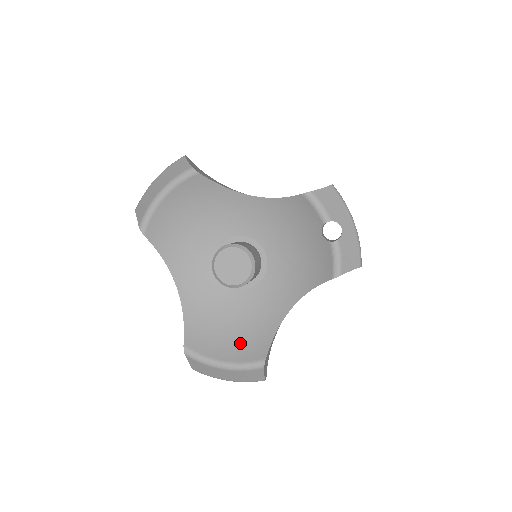
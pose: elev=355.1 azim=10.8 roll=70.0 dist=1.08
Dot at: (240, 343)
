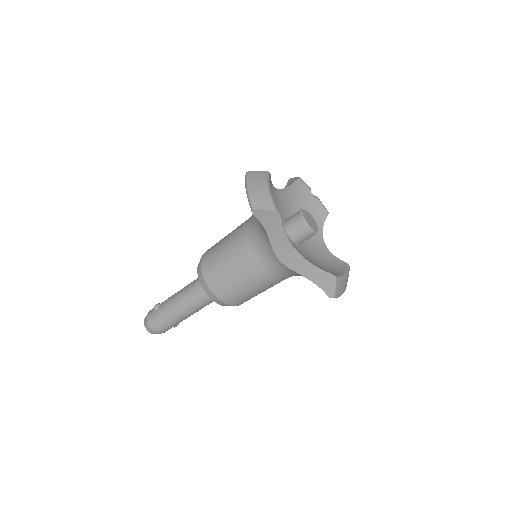
Dot at: (333, 266)
